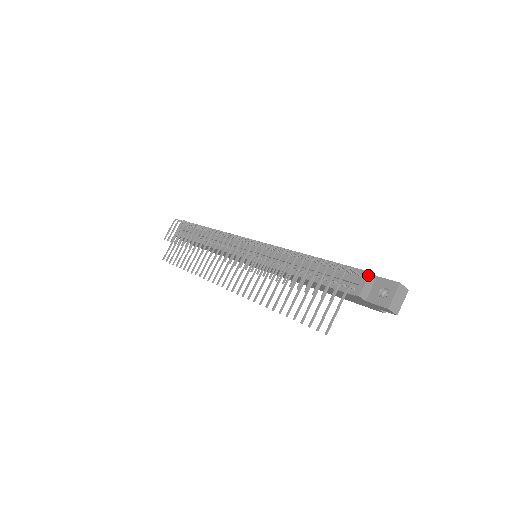
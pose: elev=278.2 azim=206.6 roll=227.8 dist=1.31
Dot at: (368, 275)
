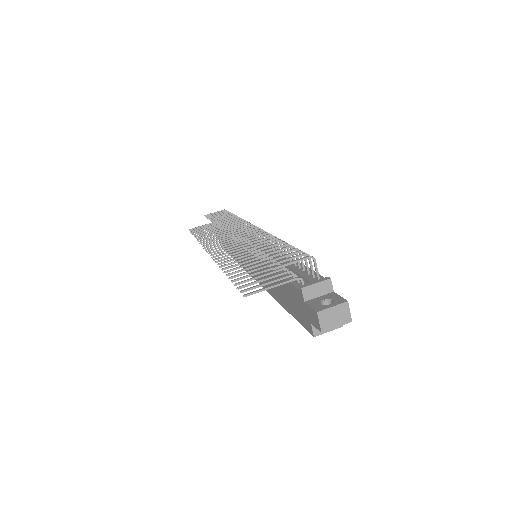
Dot at: (325, 279)
